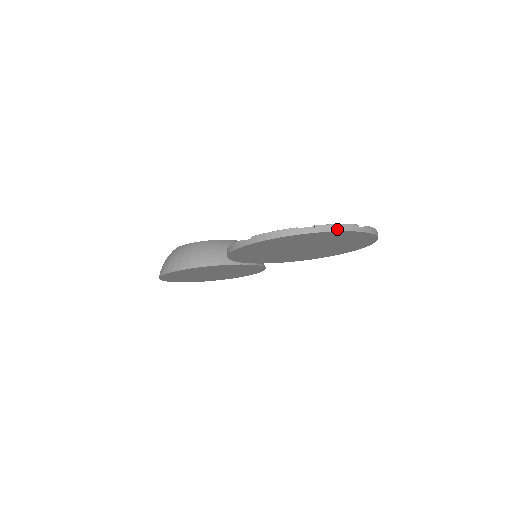
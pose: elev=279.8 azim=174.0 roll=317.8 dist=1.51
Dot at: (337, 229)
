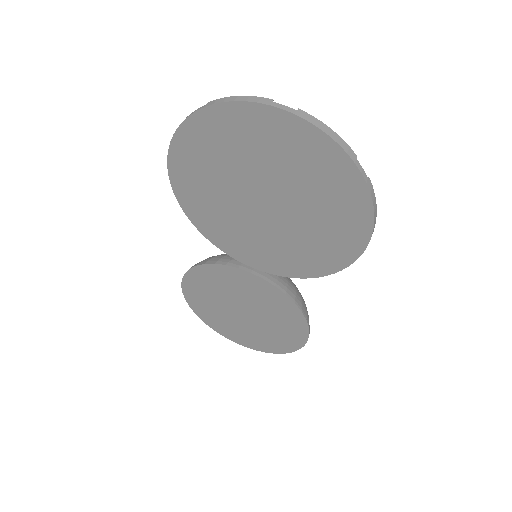
Dot at: (232, 100)
